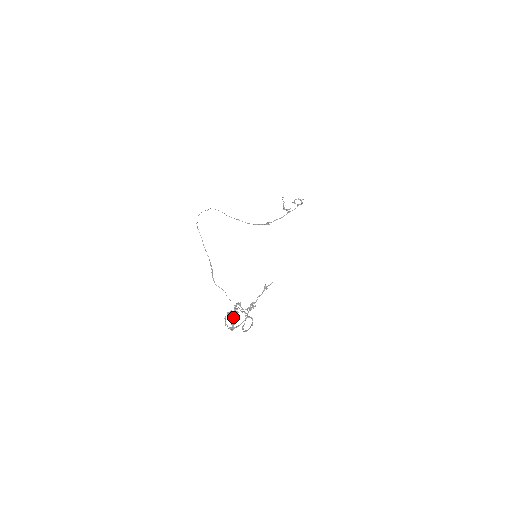
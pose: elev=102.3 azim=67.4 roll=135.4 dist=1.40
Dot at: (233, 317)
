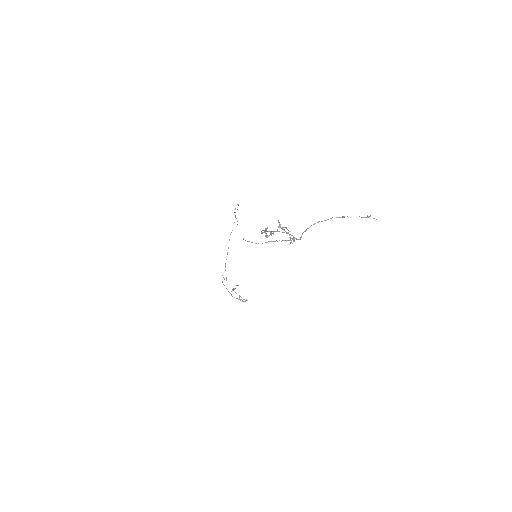
Dot at: (284, 227)
